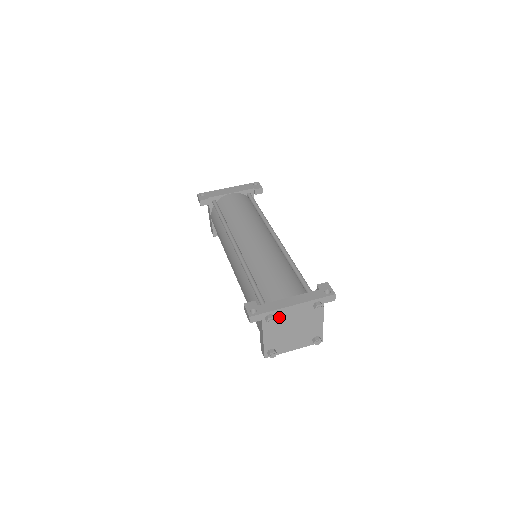
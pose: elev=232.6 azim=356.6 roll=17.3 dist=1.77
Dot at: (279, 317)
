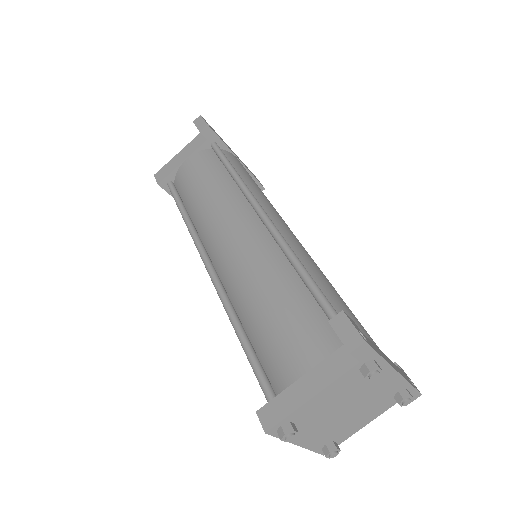
Dot at: occluded
